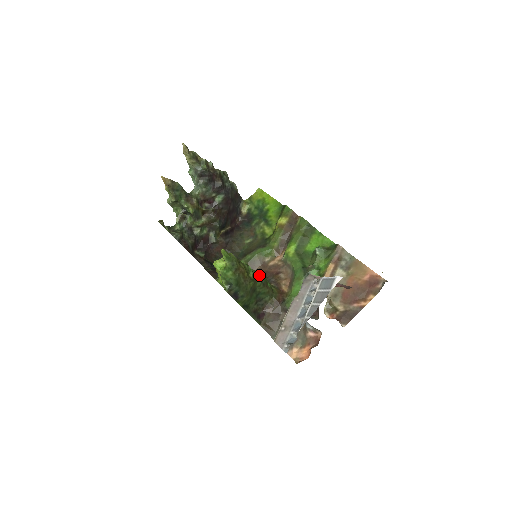
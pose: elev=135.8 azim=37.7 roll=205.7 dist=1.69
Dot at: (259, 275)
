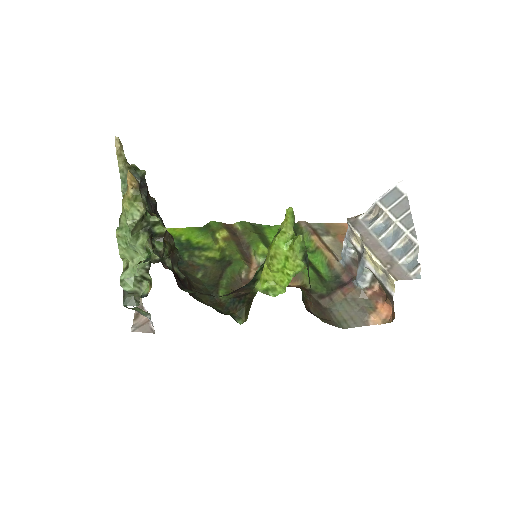
Dot at: occluded
